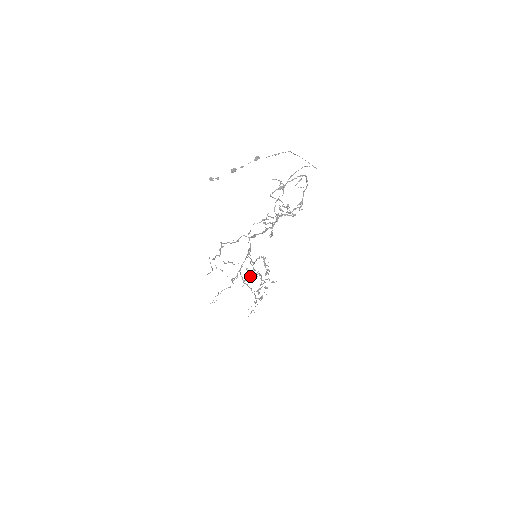
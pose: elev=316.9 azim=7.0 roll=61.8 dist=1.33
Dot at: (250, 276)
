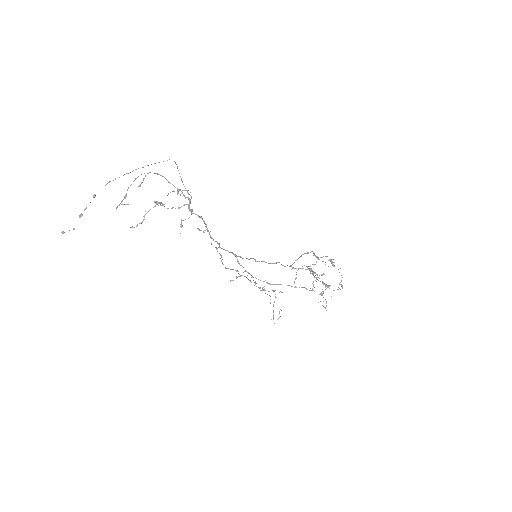
Dot at: (316, 277)
